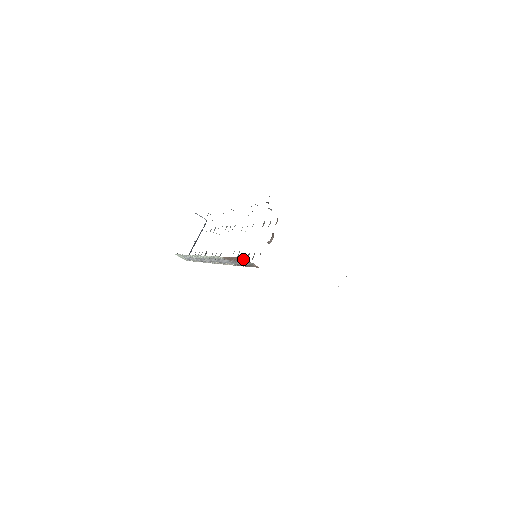
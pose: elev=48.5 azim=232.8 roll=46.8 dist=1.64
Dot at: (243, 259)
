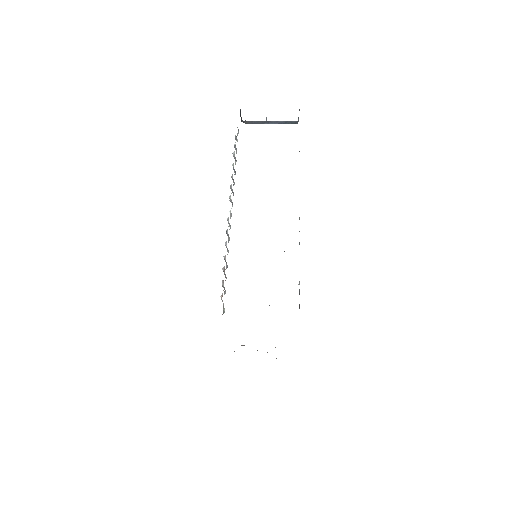
Dot at: occluded
